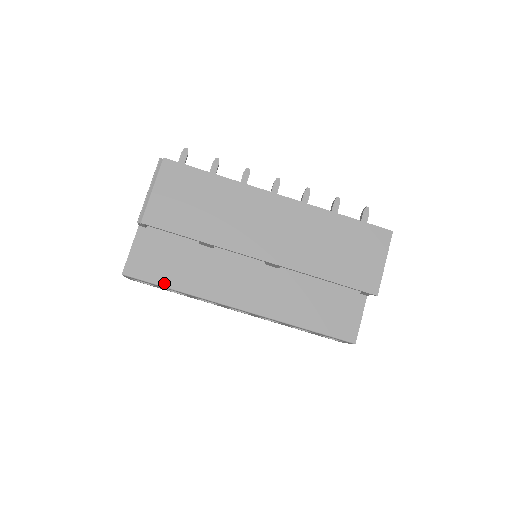
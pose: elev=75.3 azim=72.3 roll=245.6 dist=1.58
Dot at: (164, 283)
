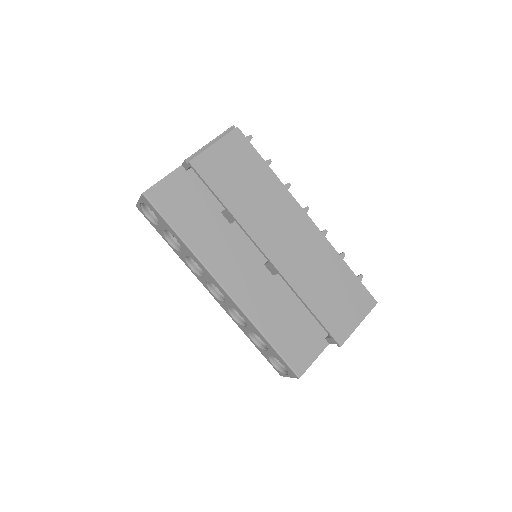
Dot at: (173, 224)
